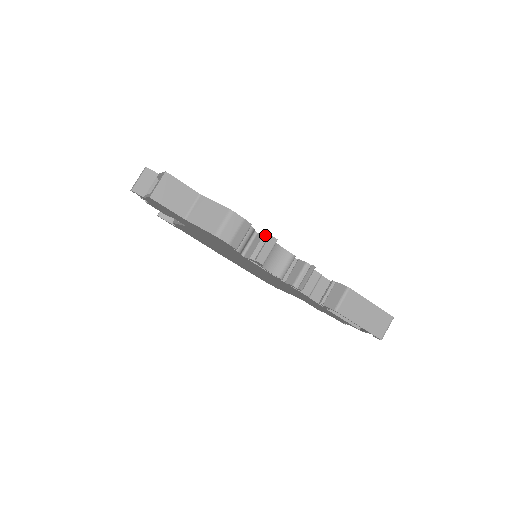
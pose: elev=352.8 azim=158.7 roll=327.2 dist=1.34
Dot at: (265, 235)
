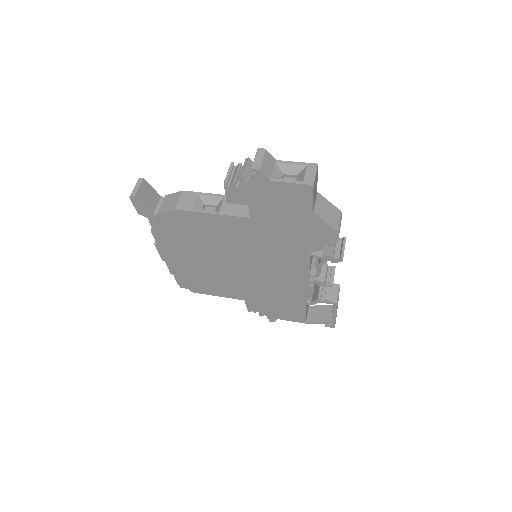
Dot at: occluded
